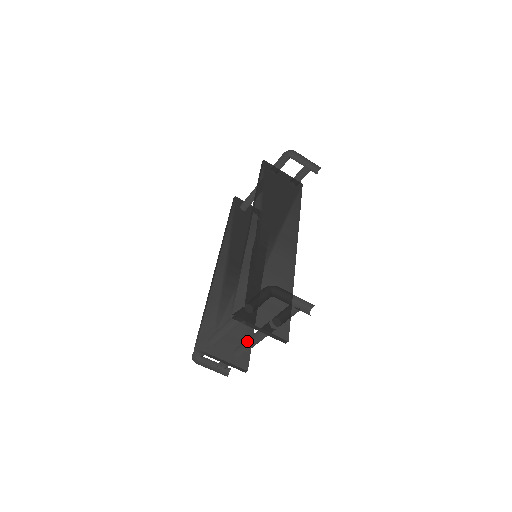
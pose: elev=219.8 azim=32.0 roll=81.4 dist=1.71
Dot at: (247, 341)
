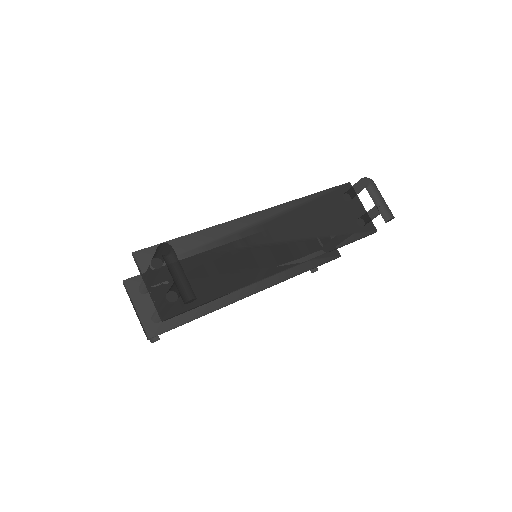
Dot at: occluded
